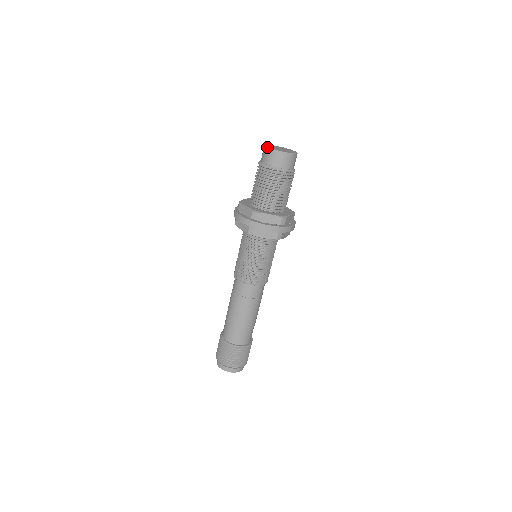
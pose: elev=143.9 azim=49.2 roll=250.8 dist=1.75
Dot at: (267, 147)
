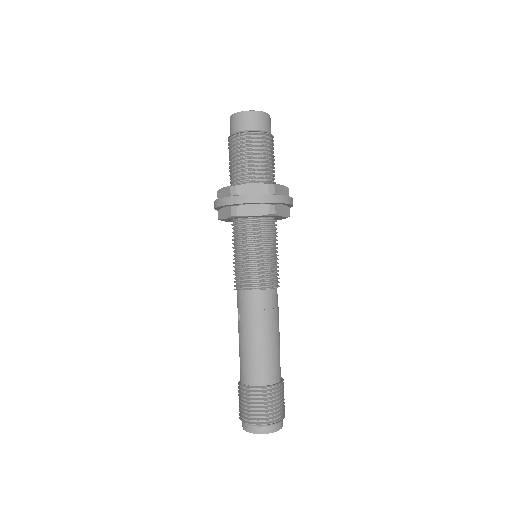
Dot at: (249, 110)
